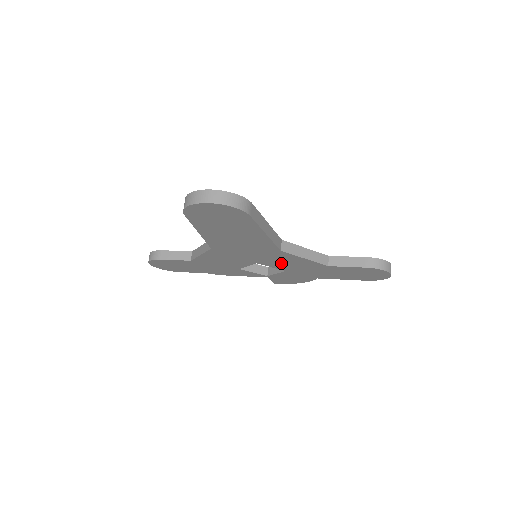
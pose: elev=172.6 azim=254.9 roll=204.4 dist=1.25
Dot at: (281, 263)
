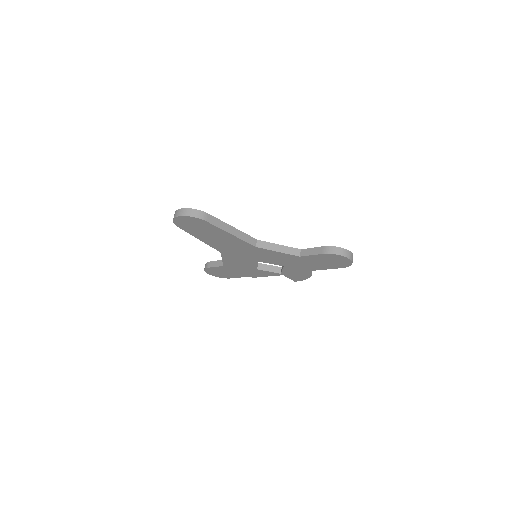
Dot at: (271, 259)
